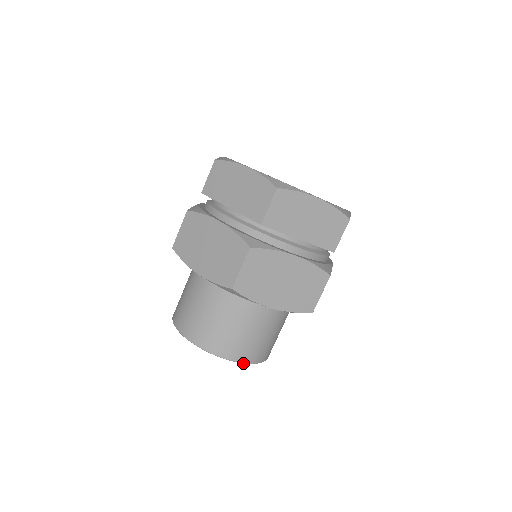
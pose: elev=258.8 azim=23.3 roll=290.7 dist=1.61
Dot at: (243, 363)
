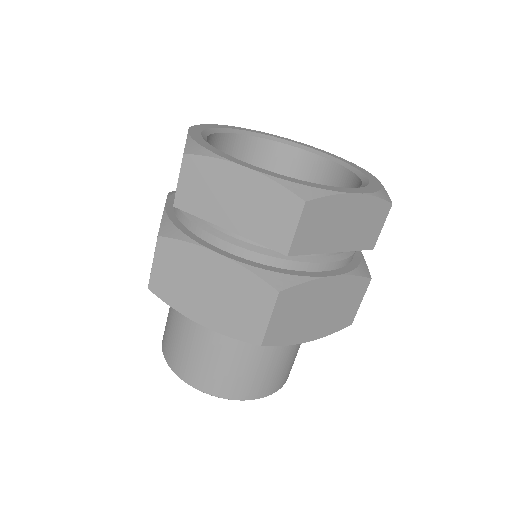
Dot at: occluded
